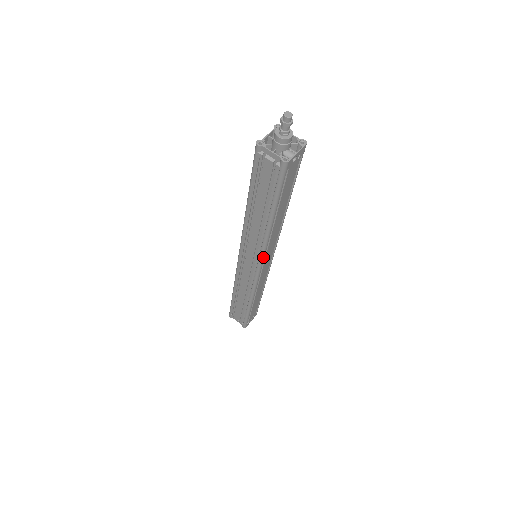
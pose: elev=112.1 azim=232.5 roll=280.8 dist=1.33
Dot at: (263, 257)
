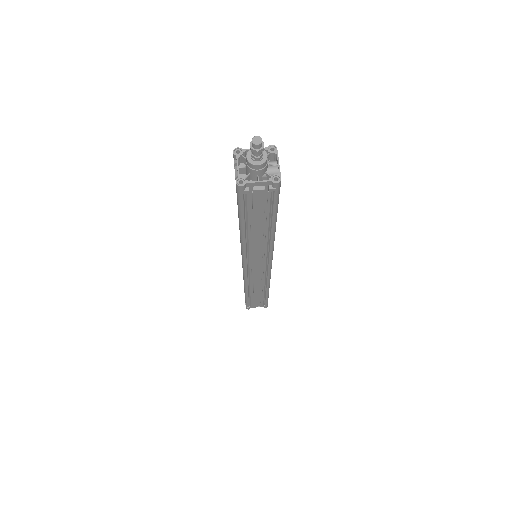
Dot at: (272, 256)
